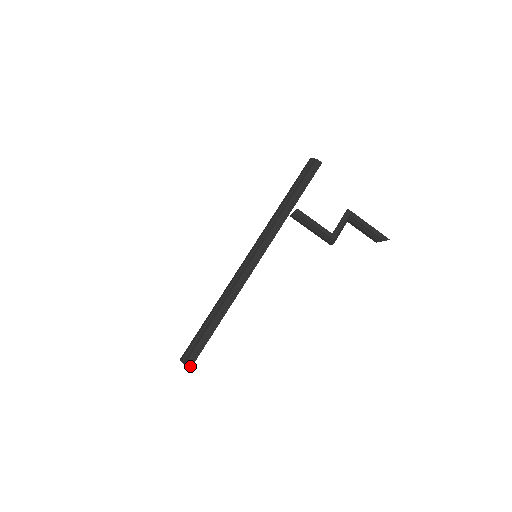
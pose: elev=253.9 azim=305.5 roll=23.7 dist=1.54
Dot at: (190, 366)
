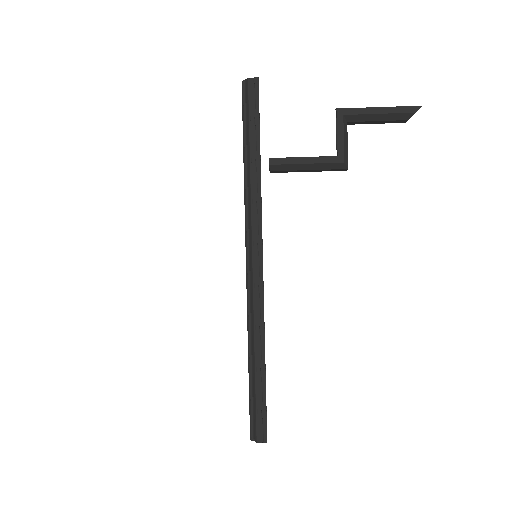
Dot at: (264, 440)
